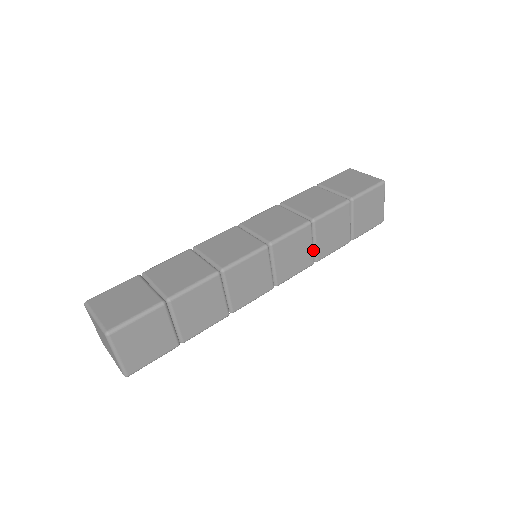
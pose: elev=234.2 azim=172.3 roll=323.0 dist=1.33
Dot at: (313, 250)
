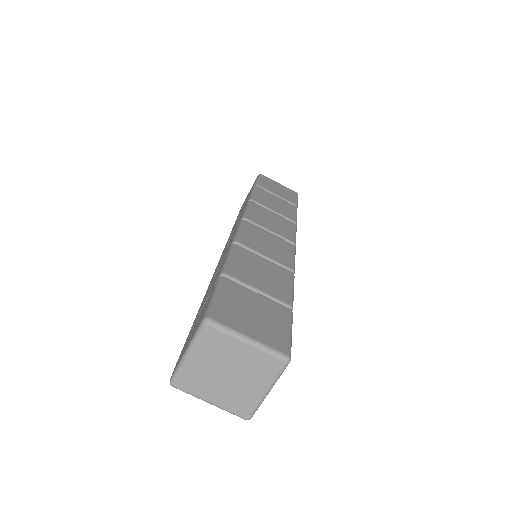
Dot at: occluded
